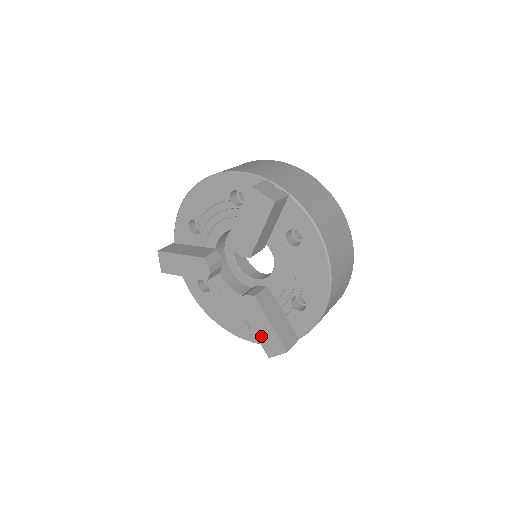
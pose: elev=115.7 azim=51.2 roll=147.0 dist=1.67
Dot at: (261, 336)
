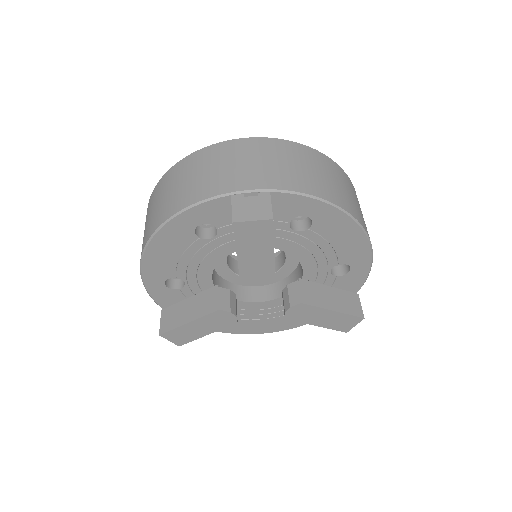
Dot at: (328, 324)
